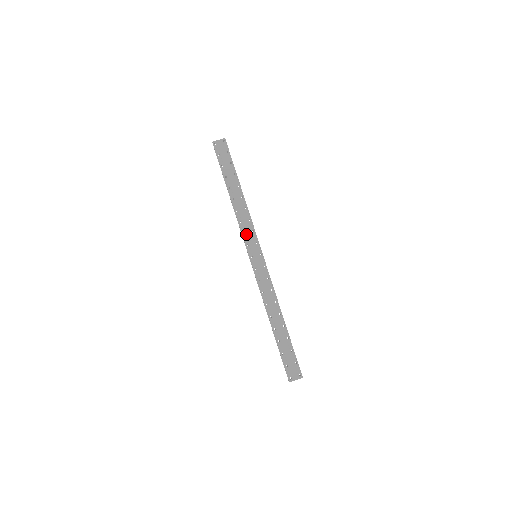
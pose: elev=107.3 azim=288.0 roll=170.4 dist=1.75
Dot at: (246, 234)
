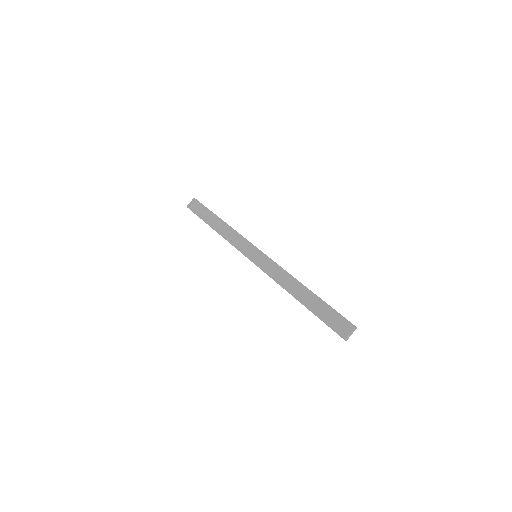
Dot at: (239, 246)
